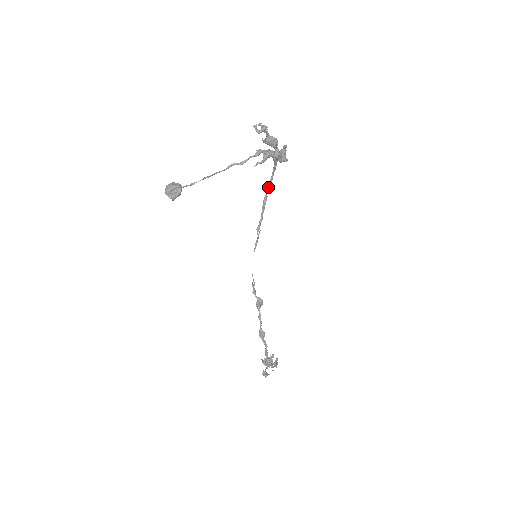
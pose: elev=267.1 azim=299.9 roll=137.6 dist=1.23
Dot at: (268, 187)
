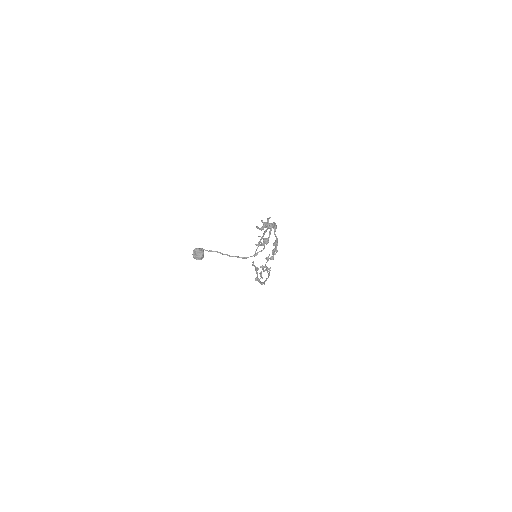
Dot at: occluded
